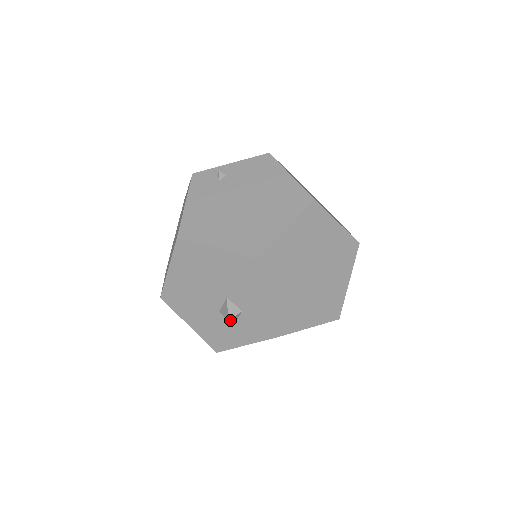
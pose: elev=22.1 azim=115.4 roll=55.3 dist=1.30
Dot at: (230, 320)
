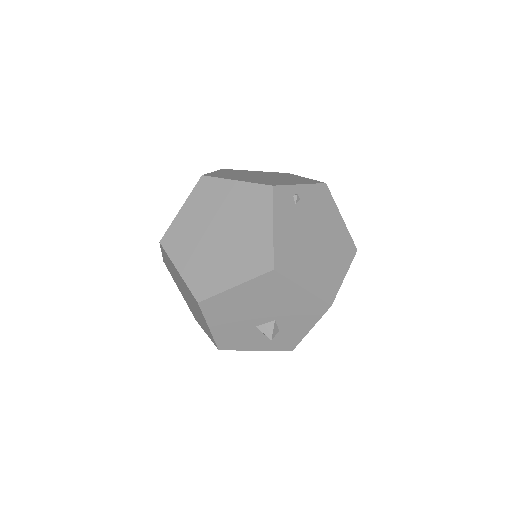
Dot at: (270, 339)
